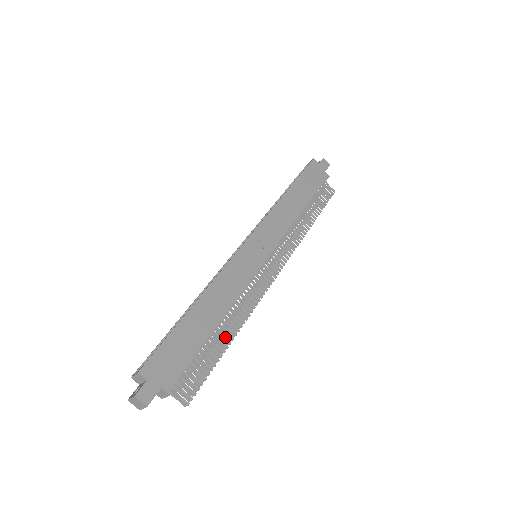
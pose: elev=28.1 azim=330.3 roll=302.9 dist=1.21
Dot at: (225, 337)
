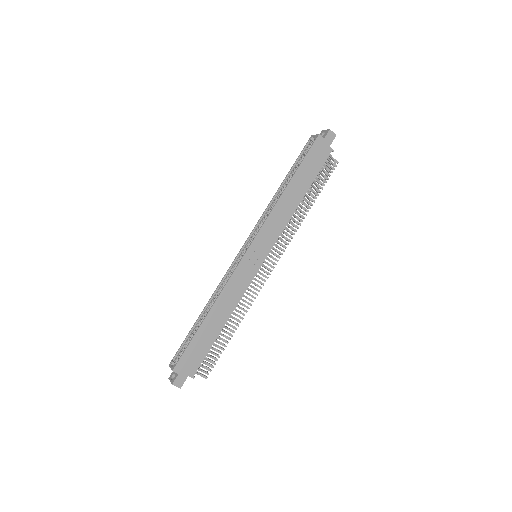
Dot at: (230, 329)
